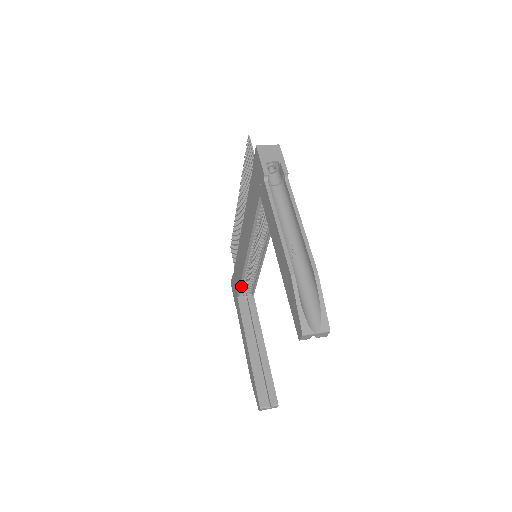
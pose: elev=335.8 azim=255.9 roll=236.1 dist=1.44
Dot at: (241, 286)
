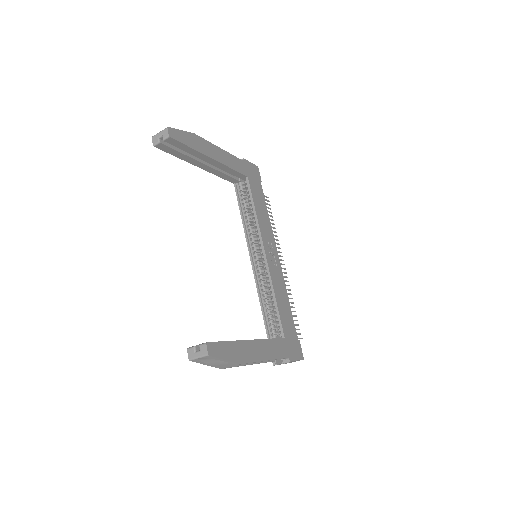
Dot at: (264, 317)
